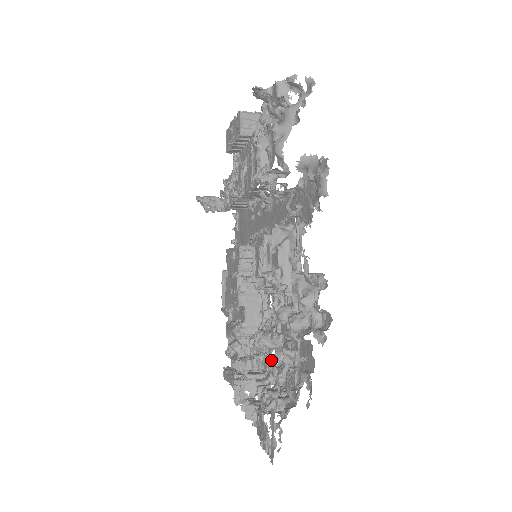
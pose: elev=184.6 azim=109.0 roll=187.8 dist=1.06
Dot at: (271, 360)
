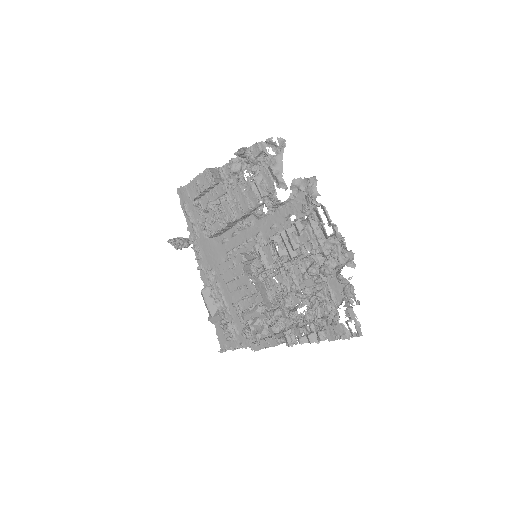
Dot at: occluded
